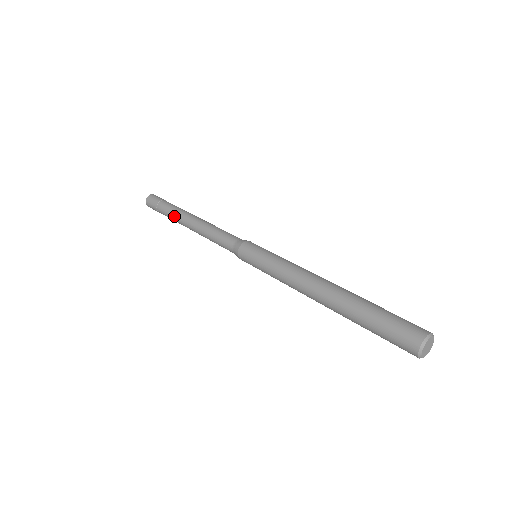
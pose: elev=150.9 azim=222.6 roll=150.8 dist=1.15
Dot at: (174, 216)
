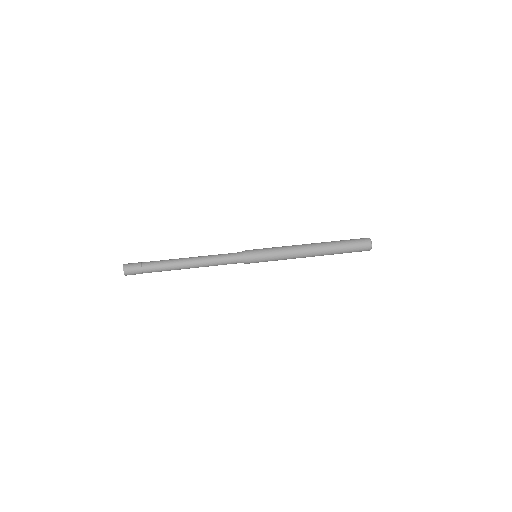
Dot at: (168, 263)
